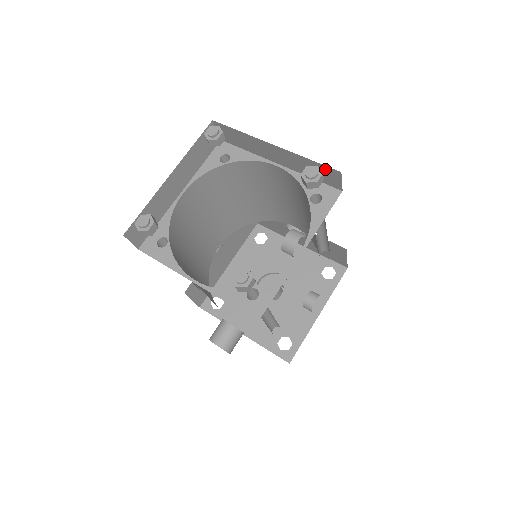
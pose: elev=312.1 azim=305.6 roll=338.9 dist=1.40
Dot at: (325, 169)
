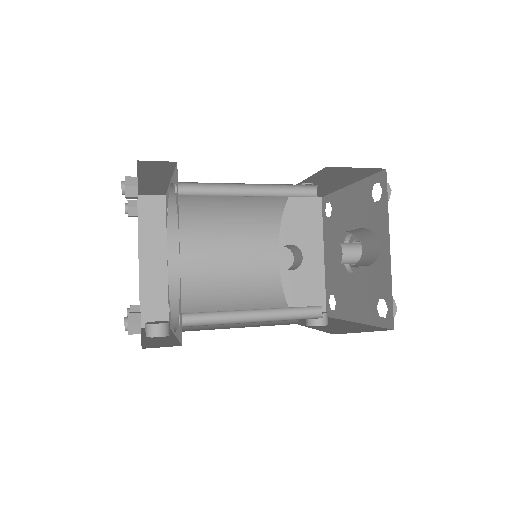
Dot at: occluded
